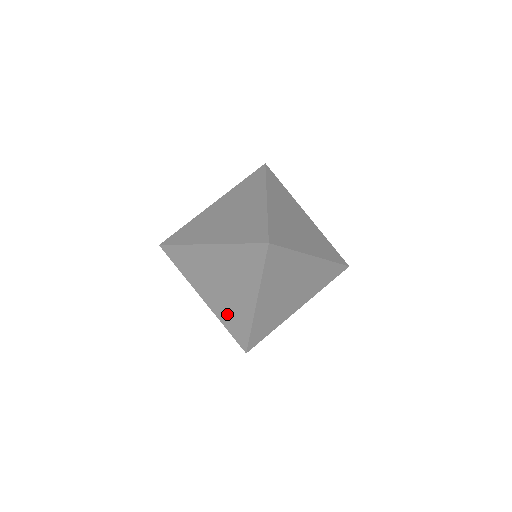
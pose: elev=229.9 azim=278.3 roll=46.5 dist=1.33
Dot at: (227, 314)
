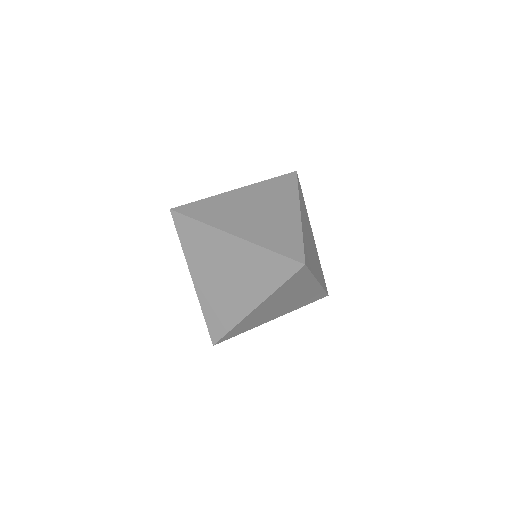
Dot at: (214, 304)
